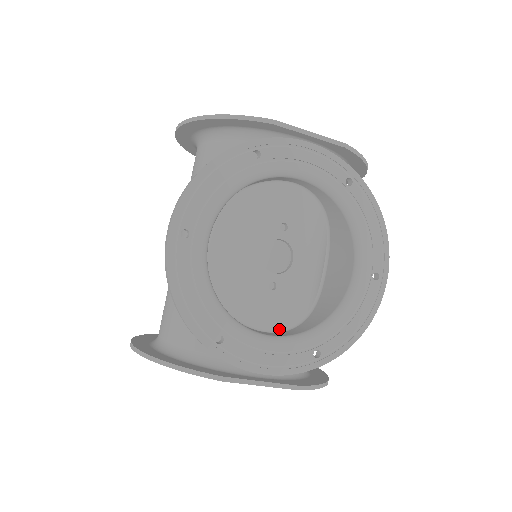
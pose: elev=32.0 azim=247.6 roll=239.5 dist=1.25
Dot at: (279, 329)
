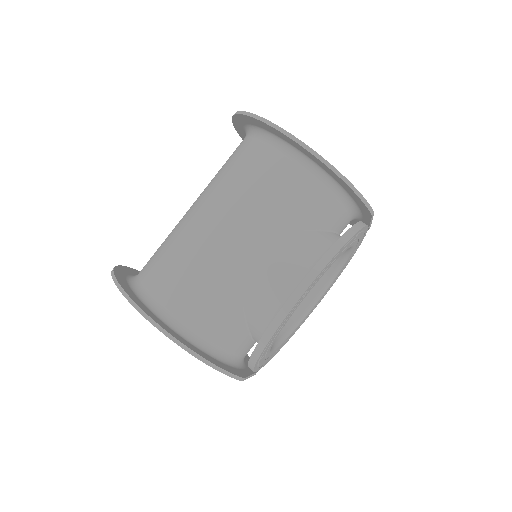
Dot at: occluded
